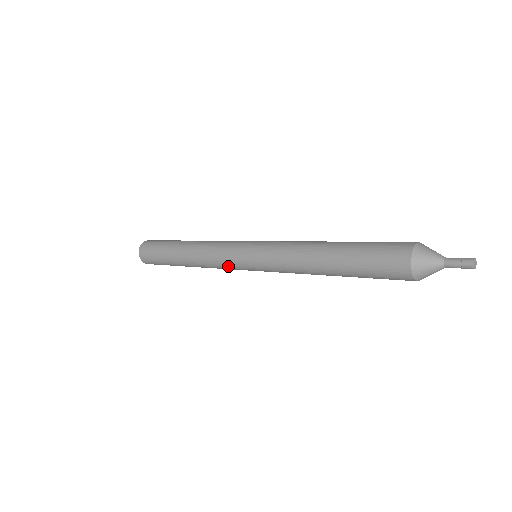
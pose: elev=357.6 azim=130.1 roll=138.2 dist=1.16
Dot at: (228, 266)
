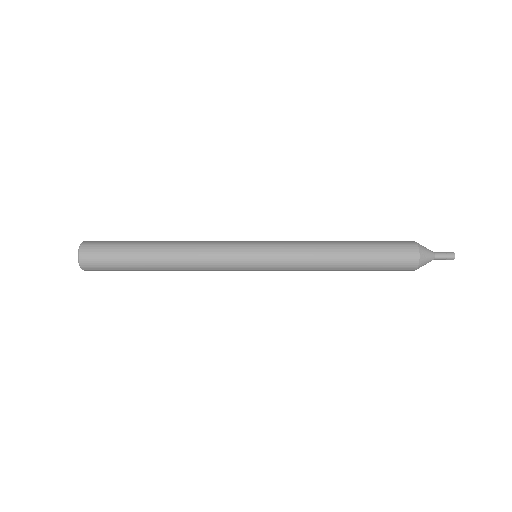
Dot at: (227, 266)
